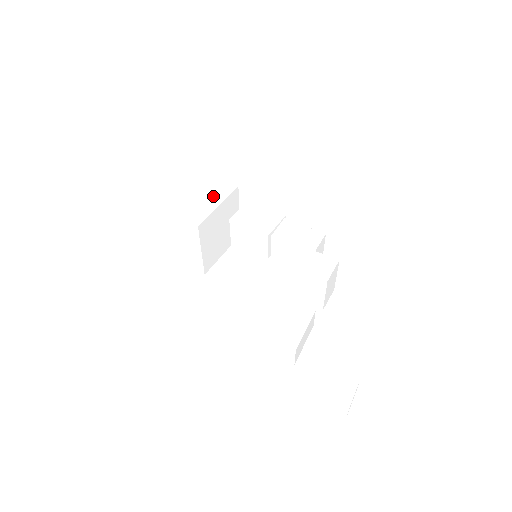
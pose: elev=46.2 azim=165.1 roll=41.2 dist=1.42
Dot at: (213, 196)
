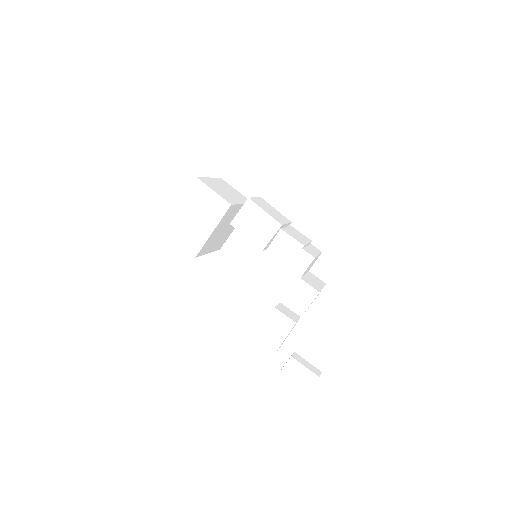
Dot at: (208, 217)
